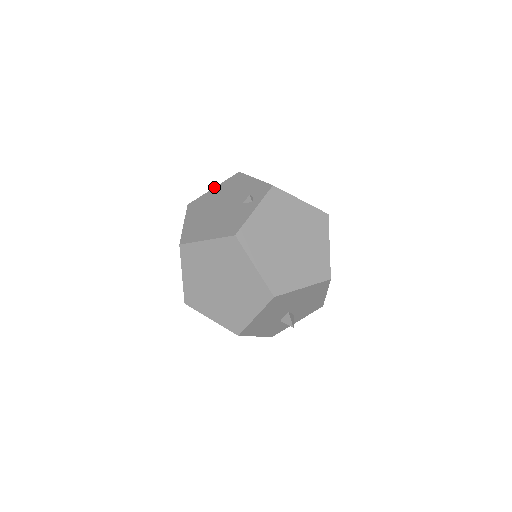
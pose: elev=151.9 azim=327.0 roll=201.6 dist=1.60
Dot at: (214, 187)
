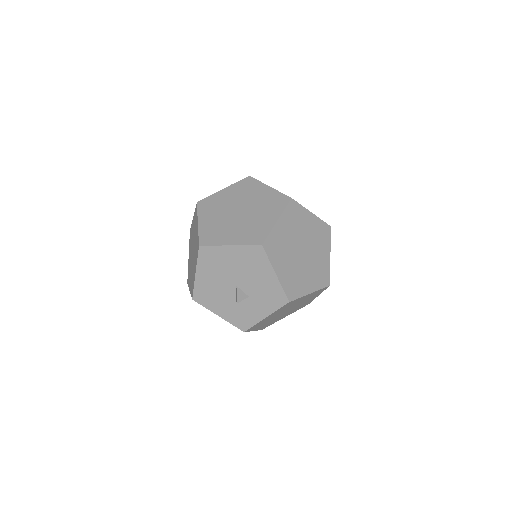
Dot at: occluded
